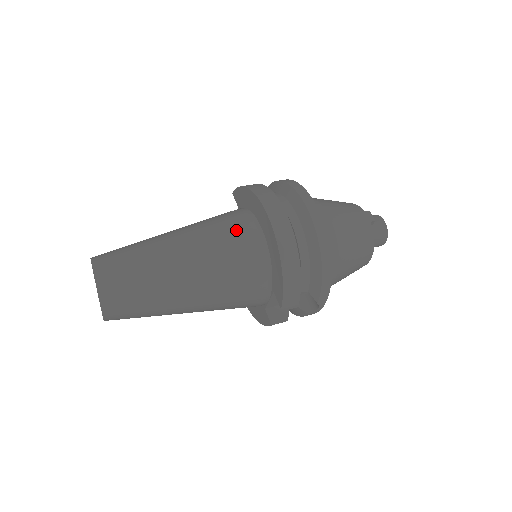
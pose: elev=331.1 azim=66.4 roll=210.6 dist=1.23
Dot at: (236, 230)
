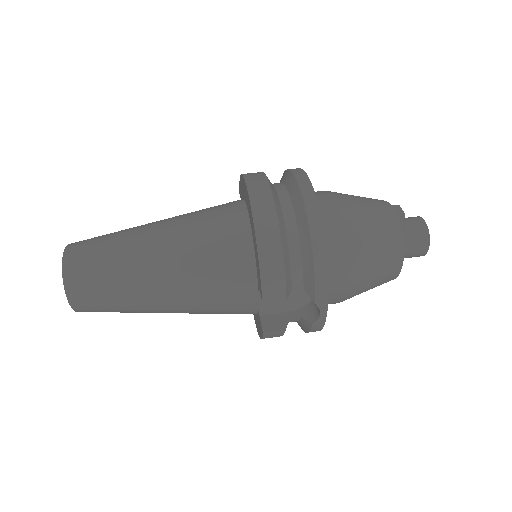
Dot at: (219, 214)
